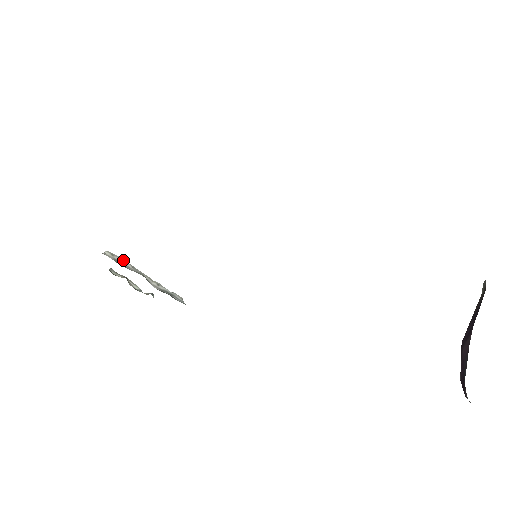
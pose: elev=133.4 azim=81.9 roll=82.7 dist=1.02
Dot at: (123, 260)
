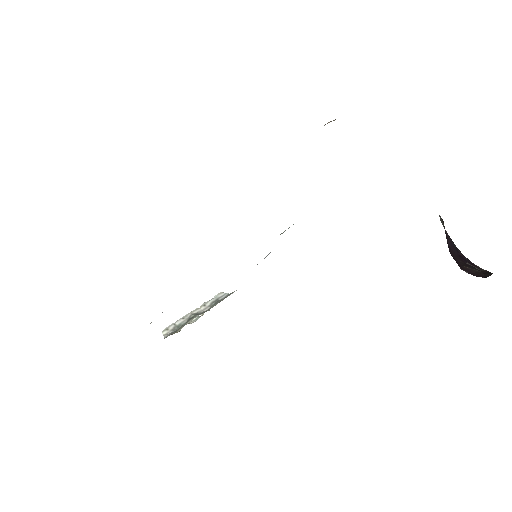
Dot at: (174, 323)
